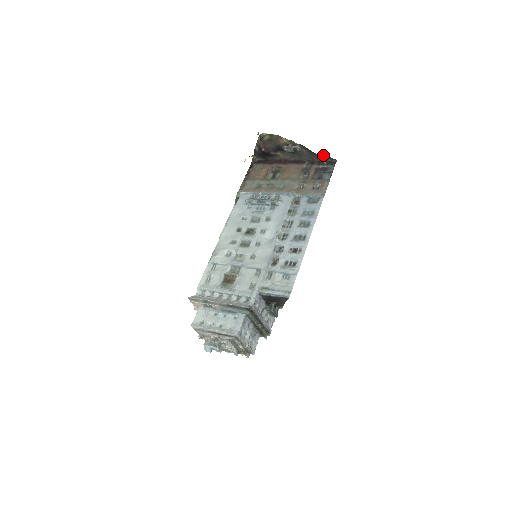
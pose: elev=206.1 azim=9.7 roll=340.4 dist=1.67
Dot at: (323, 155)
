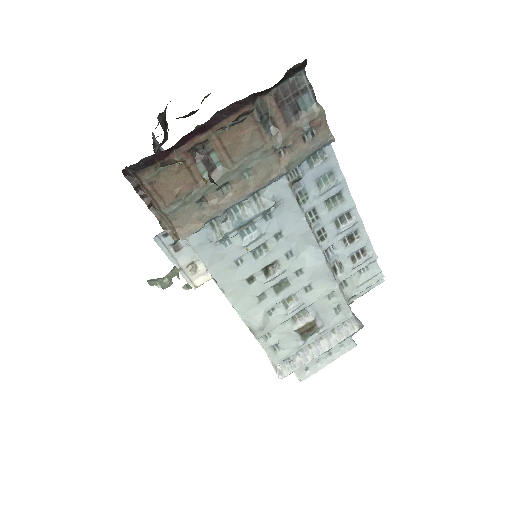
Dot at: occluded
